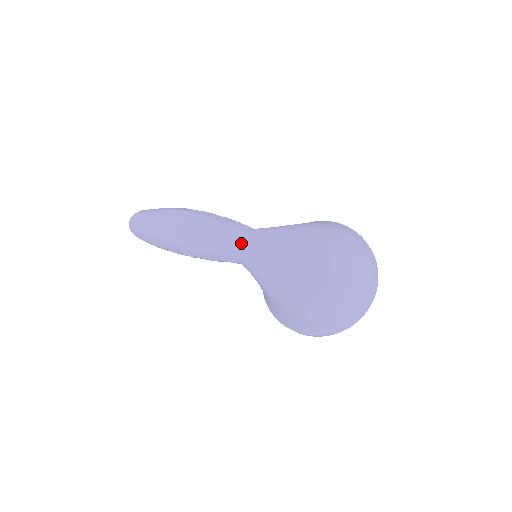
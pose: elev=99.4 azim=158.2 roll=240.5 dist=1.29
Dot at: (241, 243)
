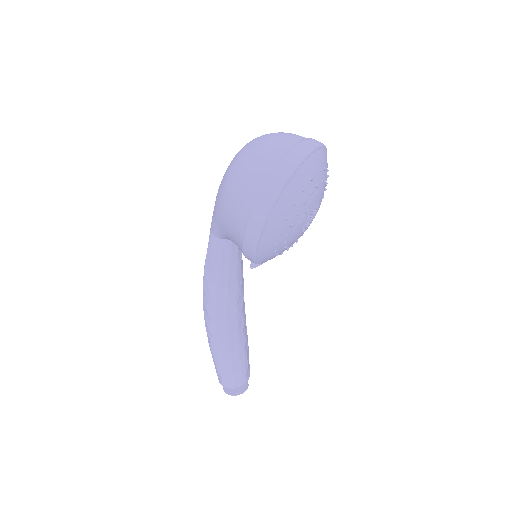
Dot at: occluded
